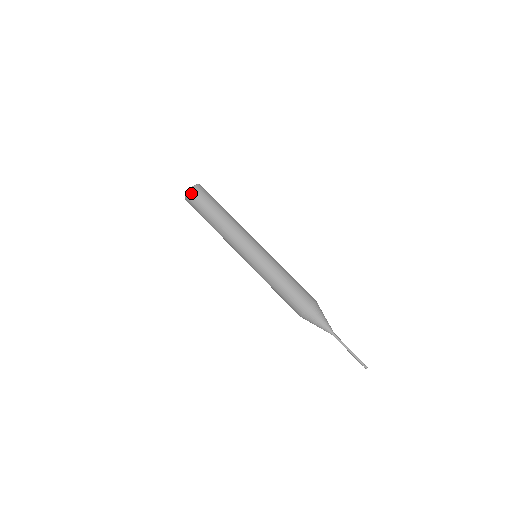
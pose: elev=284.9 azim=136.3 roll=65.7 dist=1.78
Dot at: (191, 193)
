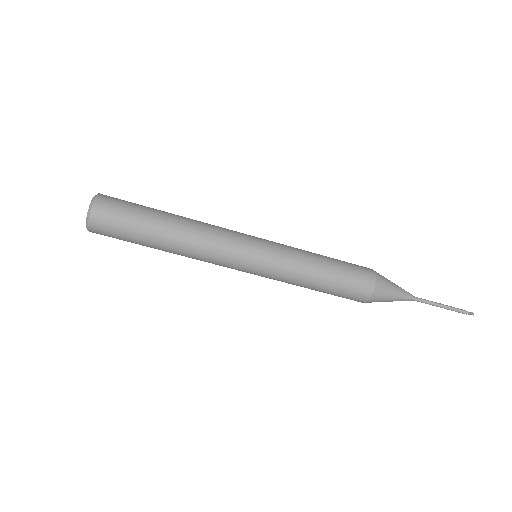
Dot at: (96, 233)
